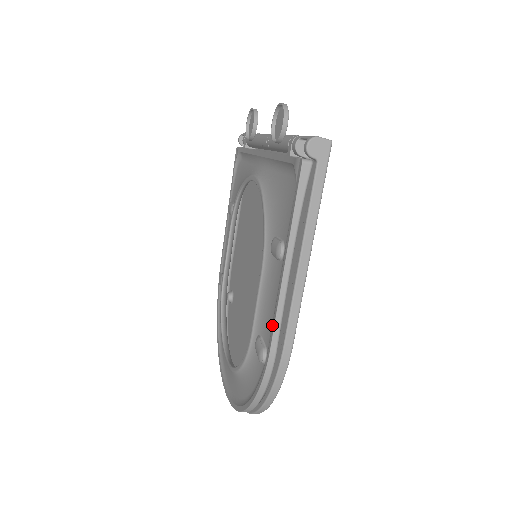
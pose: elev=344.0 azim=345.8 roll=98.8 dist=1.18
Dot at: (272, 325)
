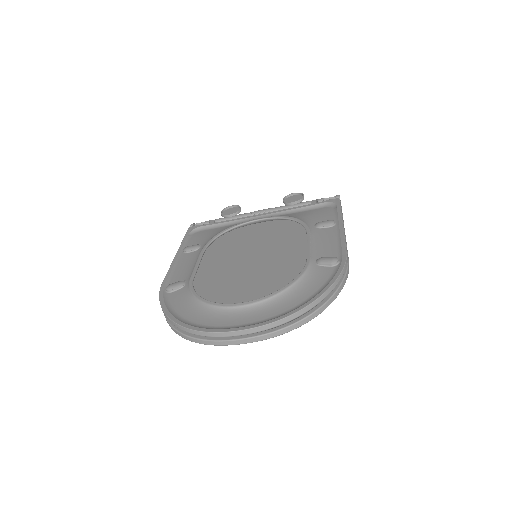
Dot at: (341, 245)
